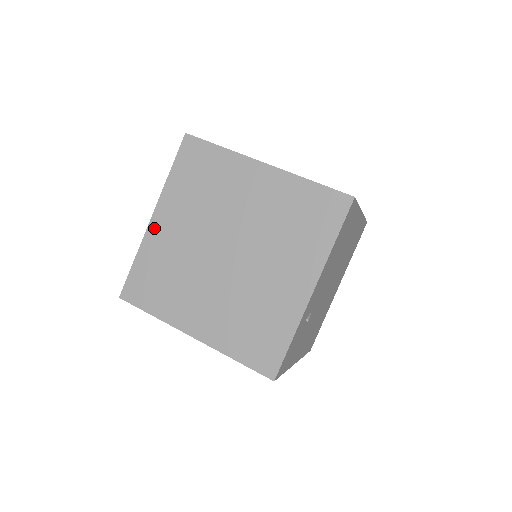
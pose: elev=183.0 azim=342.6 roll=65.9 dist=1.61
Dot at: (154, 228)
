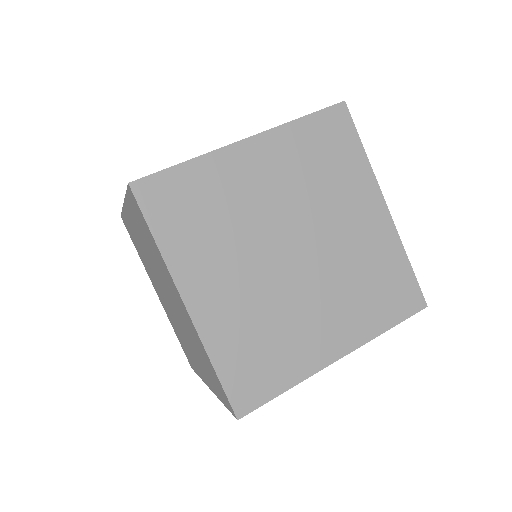
Dot at: (127, 213)
